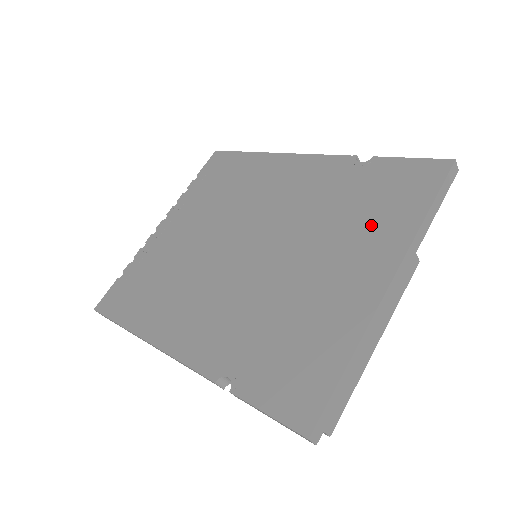
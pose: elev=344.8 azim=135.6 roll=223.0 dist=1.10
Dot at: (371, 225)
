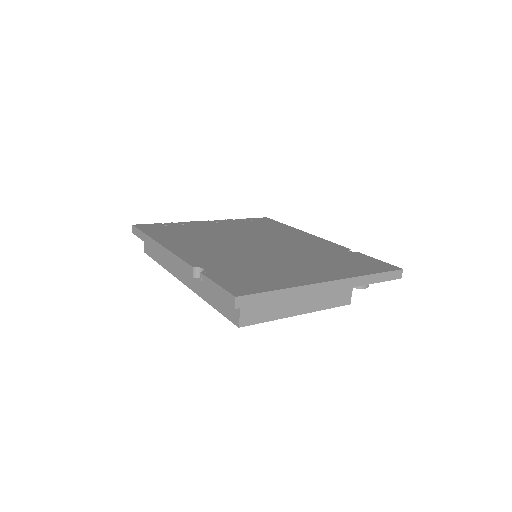
Dot at: (337, 266)
